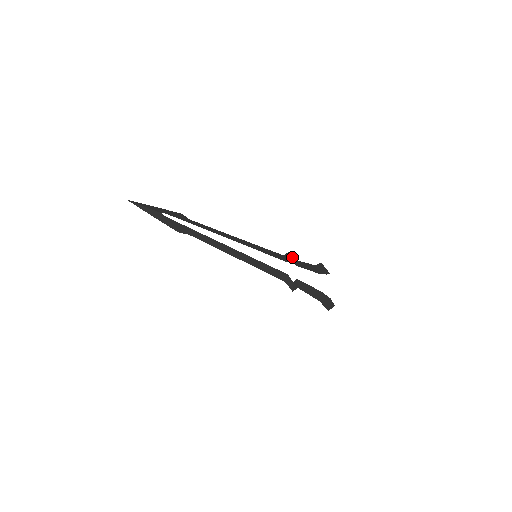
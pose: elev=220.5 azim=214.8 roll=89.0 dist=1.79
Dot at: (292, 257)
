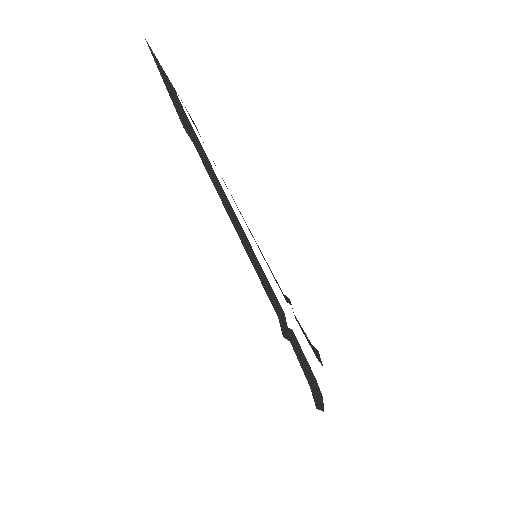
Dot at: occluded
